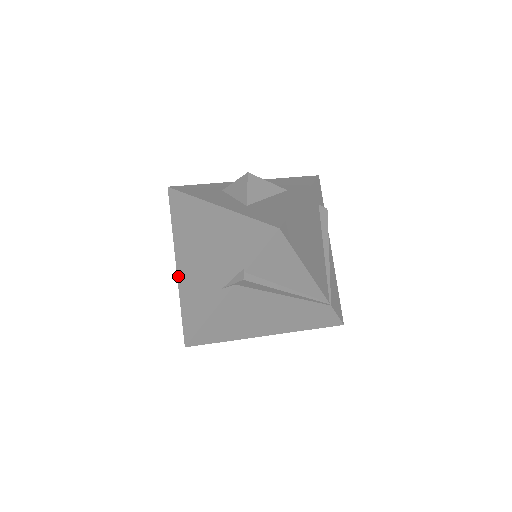
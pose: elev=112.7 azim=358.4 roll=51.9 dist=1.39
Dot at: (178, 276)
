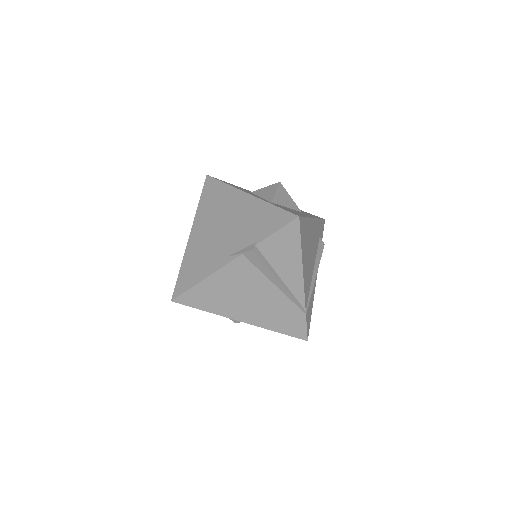
Dot at: (188, 243)
